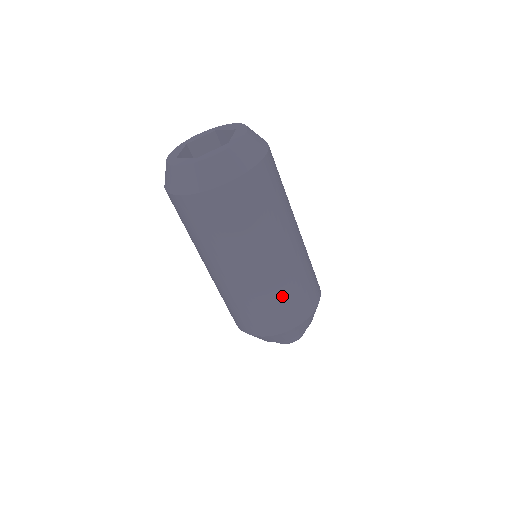
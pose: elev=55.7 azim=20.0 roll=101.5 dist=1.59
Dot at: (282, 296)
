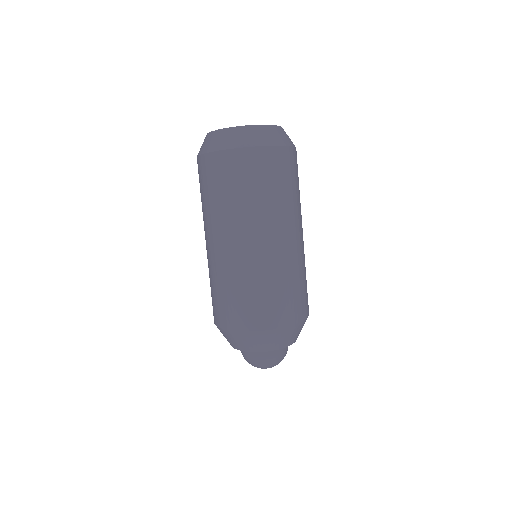
Dot at: (289, 281)
